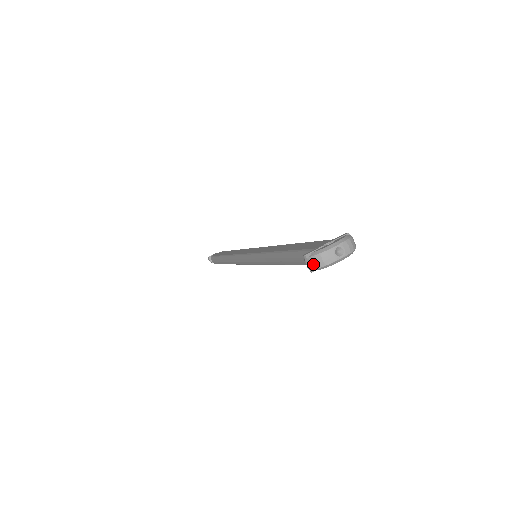
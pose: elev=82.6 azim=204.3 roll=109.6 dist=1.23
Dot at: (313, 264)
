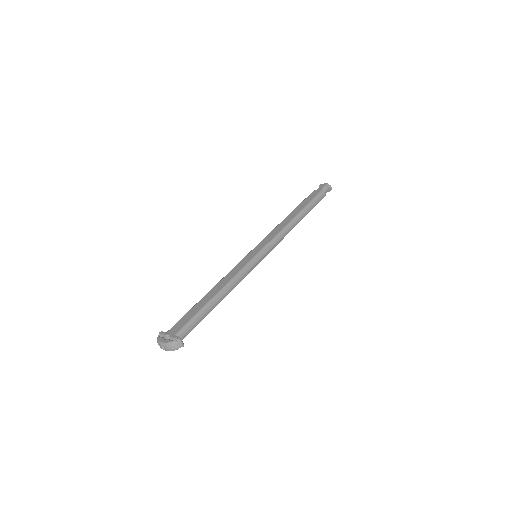
Dot at: occluded
